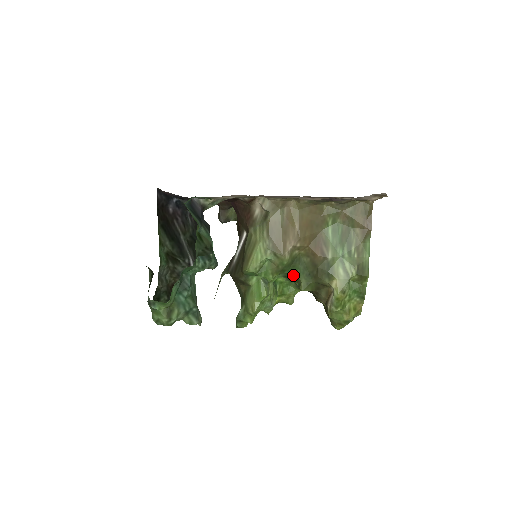
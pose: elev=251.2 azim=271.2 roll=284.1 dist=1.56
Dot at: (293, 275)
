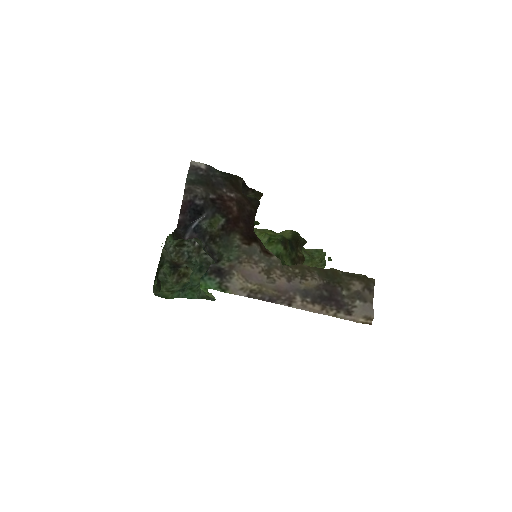
Dot at: (282, 262)
